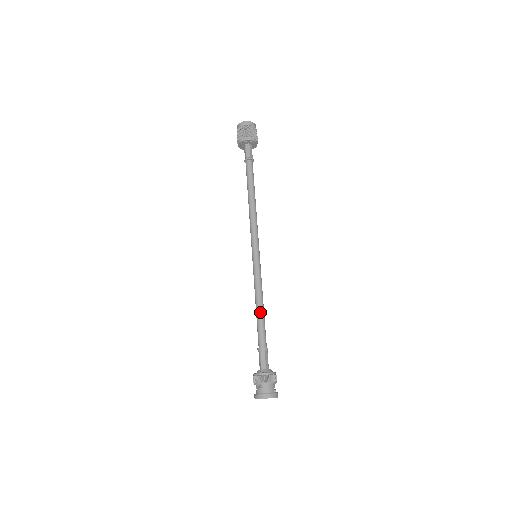
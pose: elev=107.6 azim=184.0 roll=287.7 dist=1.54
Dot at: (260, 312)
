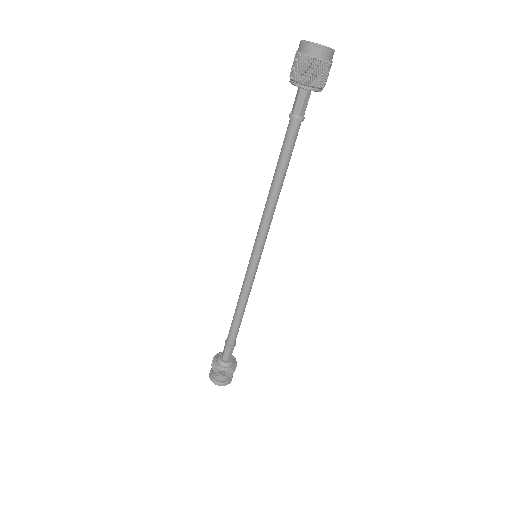
Dot at: (238, 316)
